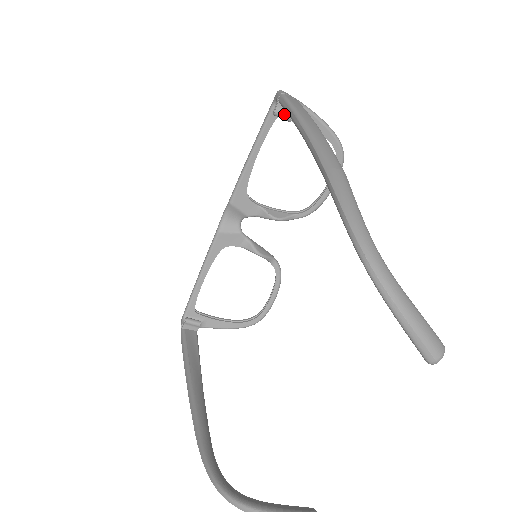
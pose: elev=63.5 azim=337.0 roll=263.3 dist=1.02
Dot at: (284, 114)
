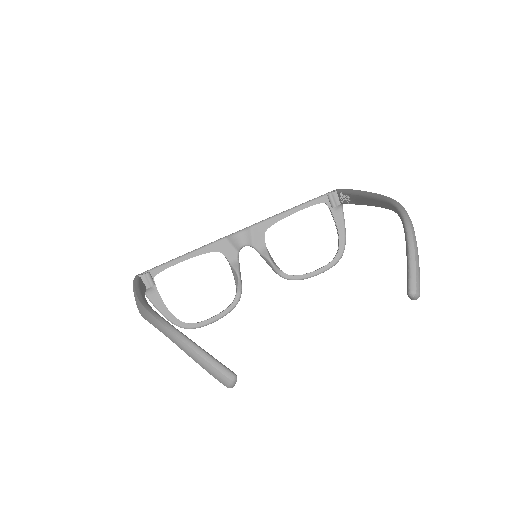
Dot at: (334, 200)
